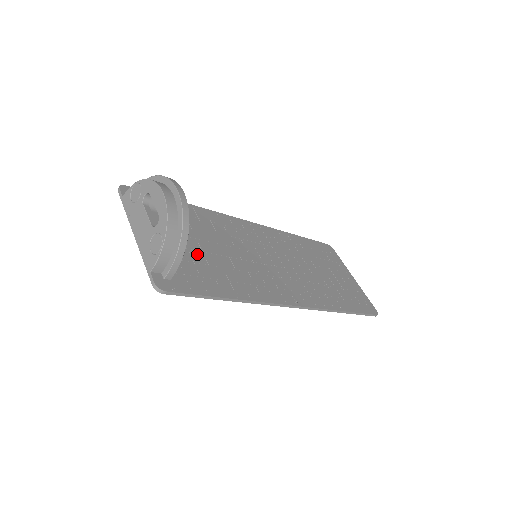
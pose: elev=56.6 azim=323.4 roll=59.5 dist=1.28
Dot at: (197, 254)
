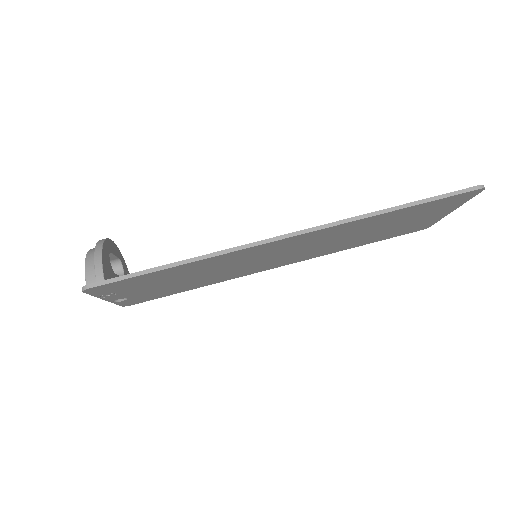
Dot at: occluded
